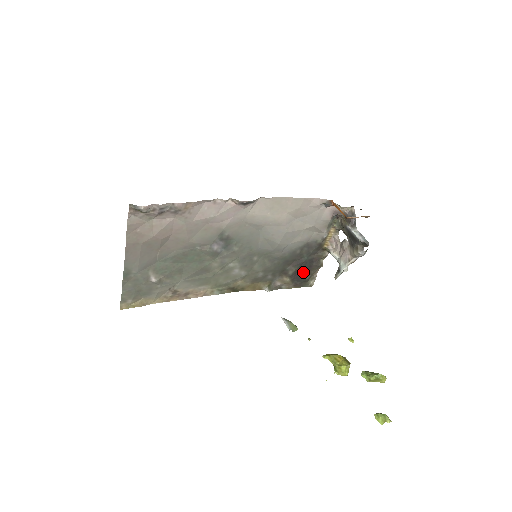
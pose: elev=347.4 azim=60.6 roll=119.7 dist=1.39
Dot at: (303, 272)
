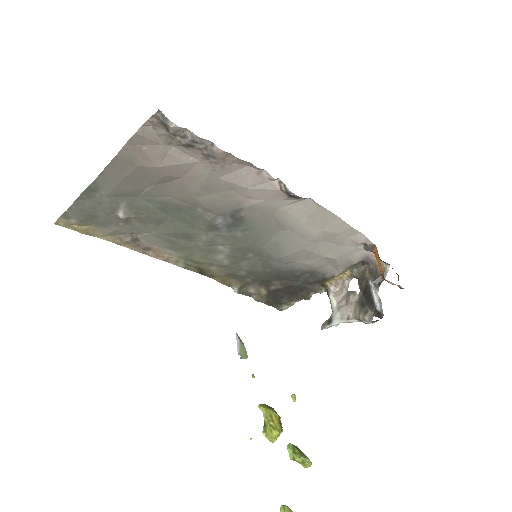
Dot at: (285, 294)
